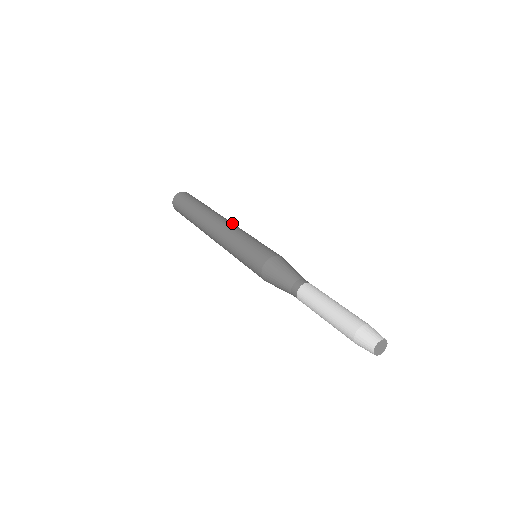
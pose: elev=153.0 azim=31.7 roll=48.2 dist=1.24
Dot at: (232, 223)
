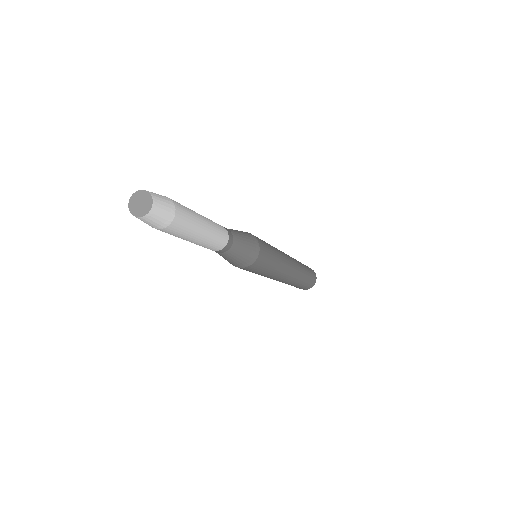
Dot at: occluded
